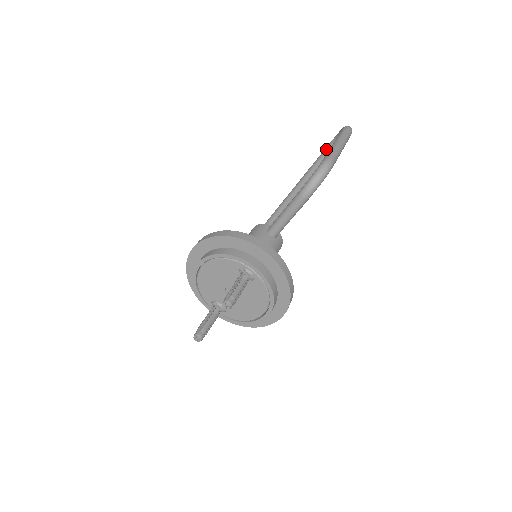
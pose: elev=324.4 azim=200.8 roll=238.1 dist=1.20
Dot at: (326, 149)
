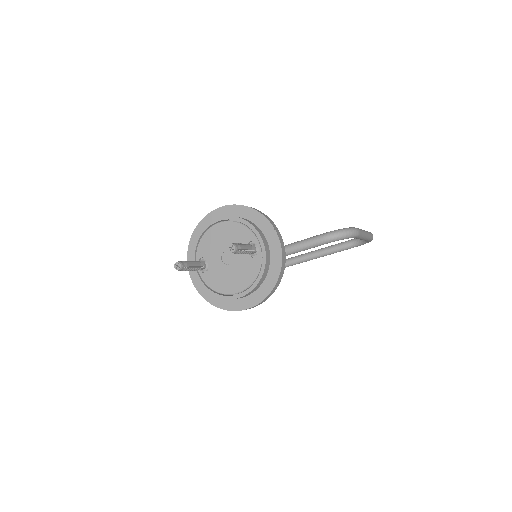
Dot at: (342, 243)
